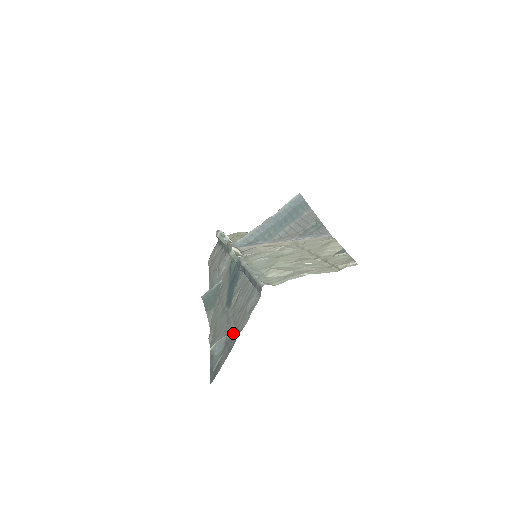
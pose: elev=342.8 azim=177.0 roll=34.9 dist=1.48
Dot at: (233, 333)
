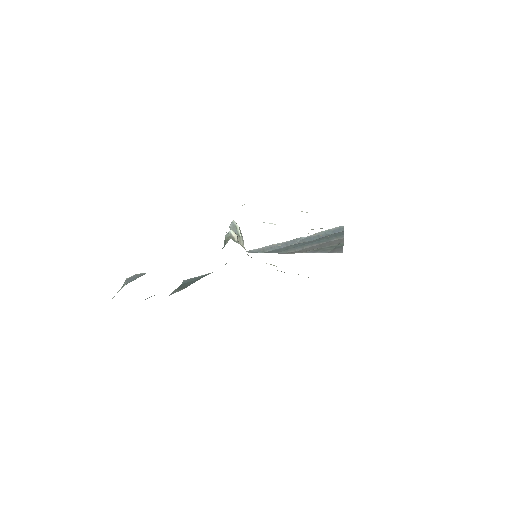
Dot at: occluded
